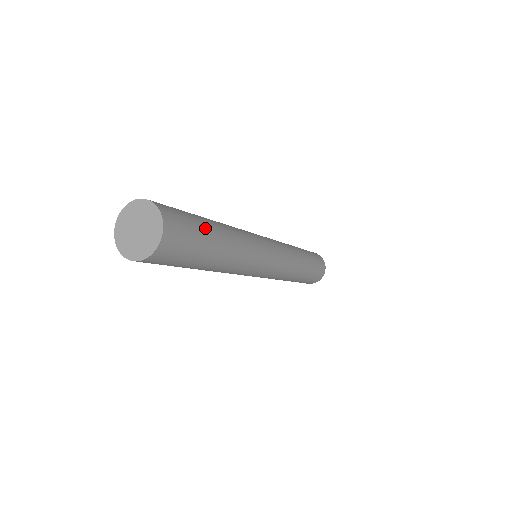
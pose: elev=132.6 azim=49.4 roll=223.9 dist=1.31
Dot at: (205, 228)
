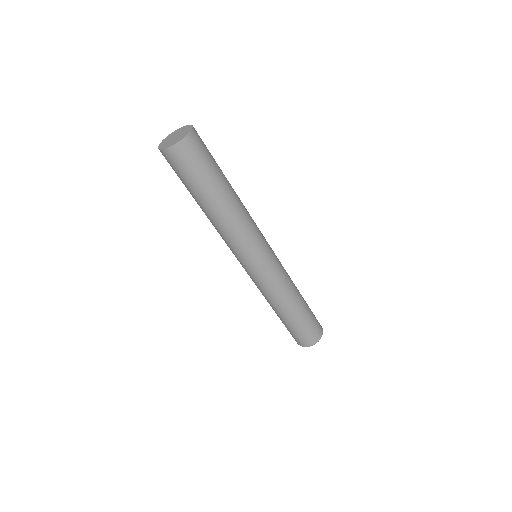
Dot at: (217, 172)
